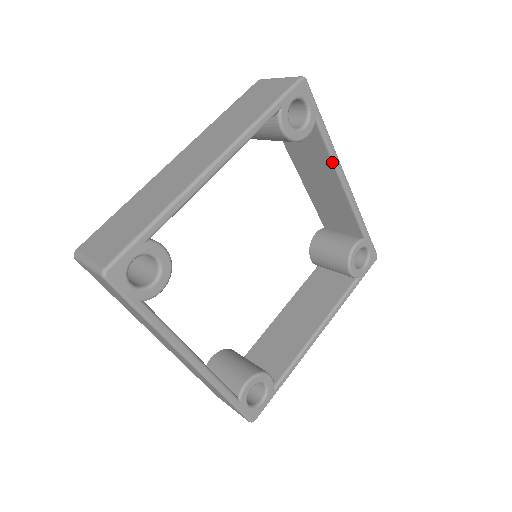
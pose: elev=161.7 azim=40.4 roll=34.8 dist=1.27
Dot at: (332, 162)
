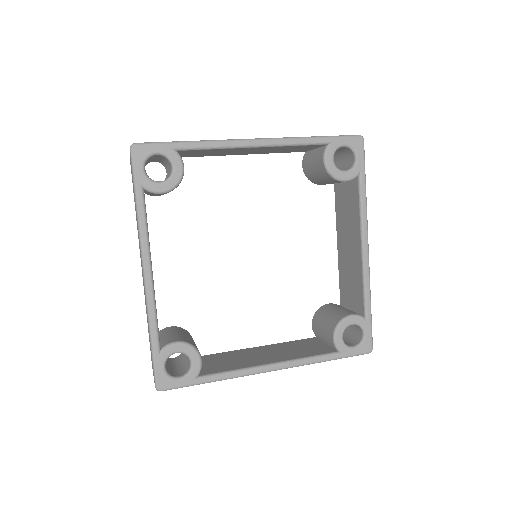
Dot at: (360, 220)
